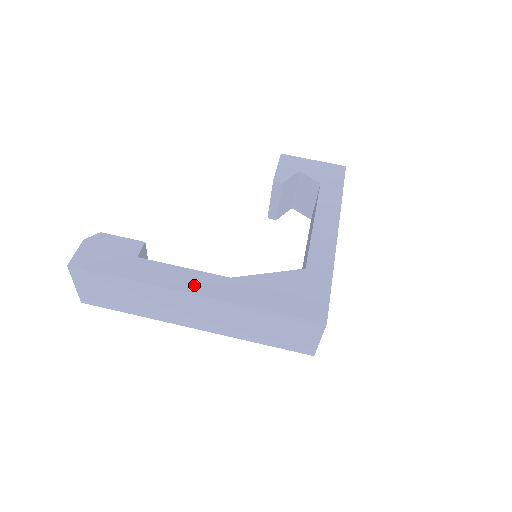
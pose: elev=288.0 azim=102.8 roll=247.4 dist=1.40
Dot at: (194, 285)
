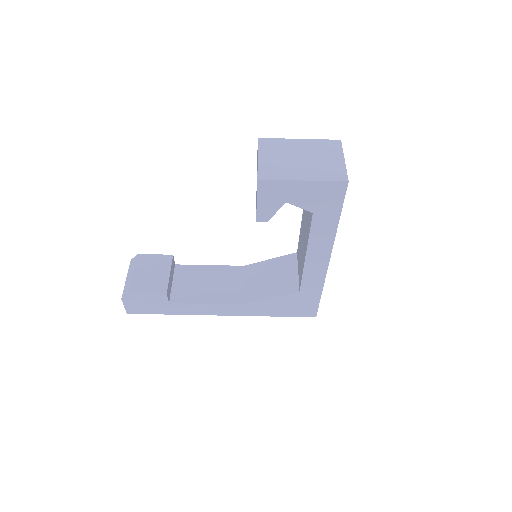
Dot at: (219, 312)
